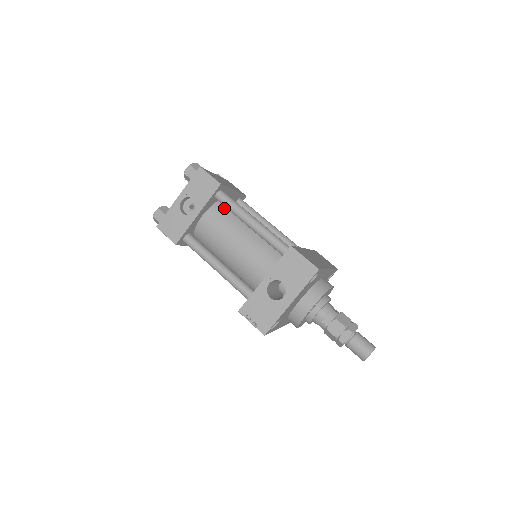
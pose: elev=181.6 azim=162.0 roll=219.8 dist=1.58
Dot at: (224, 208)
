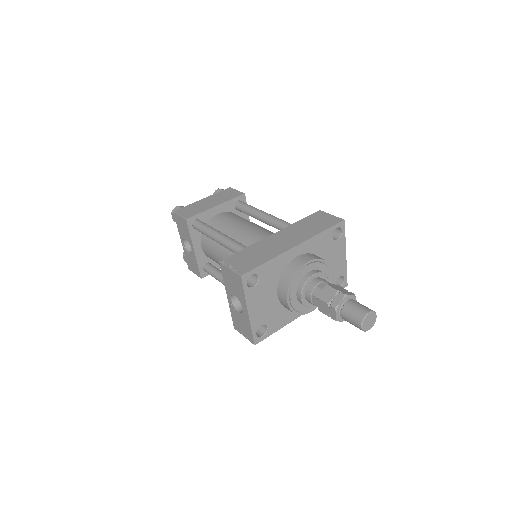
Dot at: occluded
